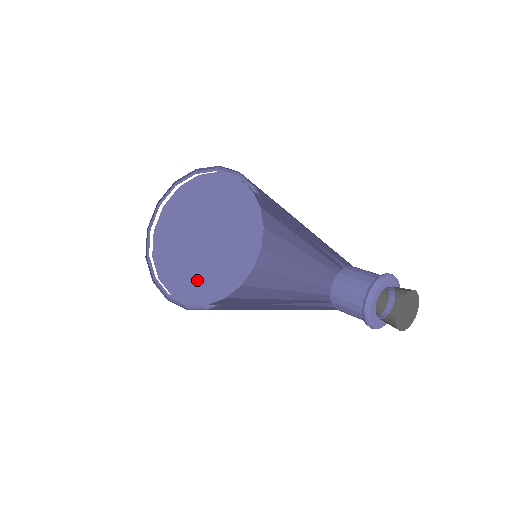
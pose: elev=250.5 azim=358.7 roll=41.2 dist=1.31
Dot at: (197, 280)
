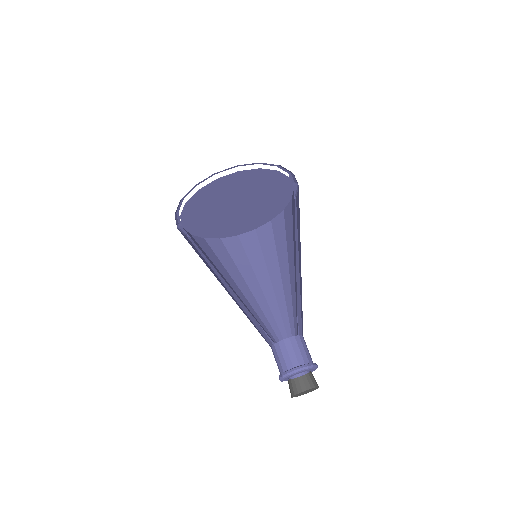
Dot at: (216, 227)
